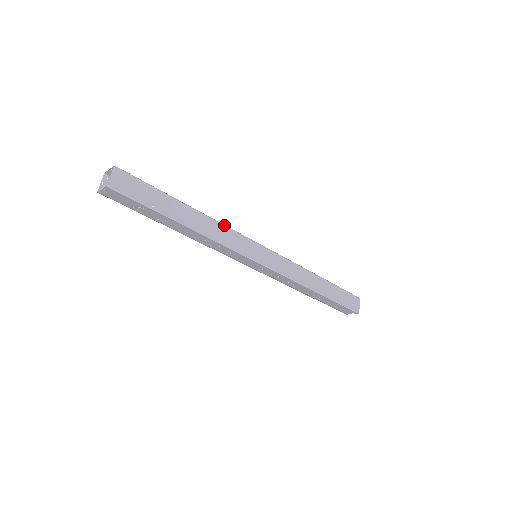
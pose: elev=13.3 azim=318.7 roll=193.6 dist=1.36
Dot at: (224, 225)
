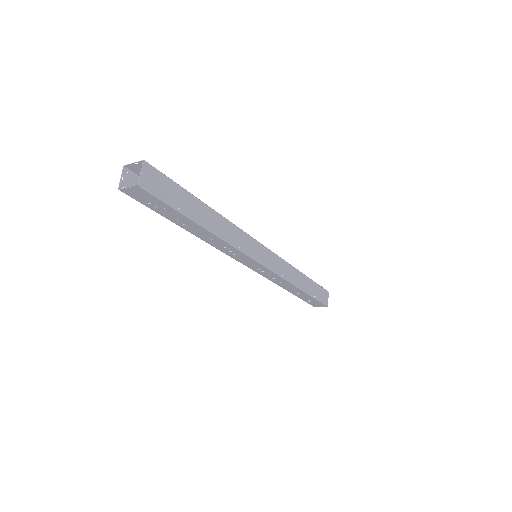
Dot at: (235, 226)
